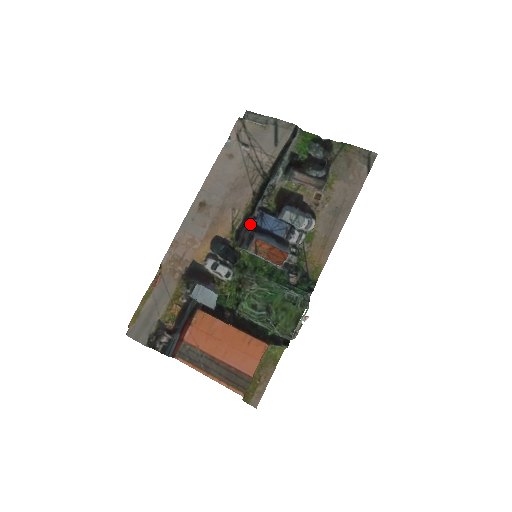
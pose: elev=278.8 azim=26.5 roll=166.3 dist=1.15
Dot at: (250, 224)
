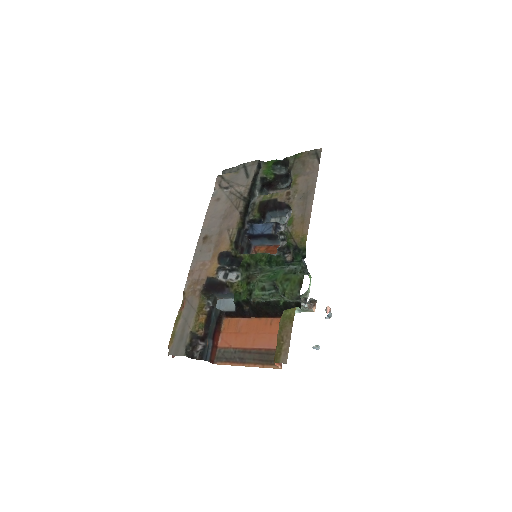
Dot at: (244, 235)
